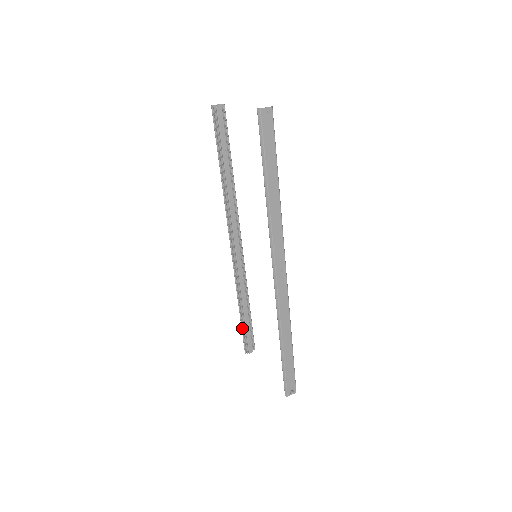
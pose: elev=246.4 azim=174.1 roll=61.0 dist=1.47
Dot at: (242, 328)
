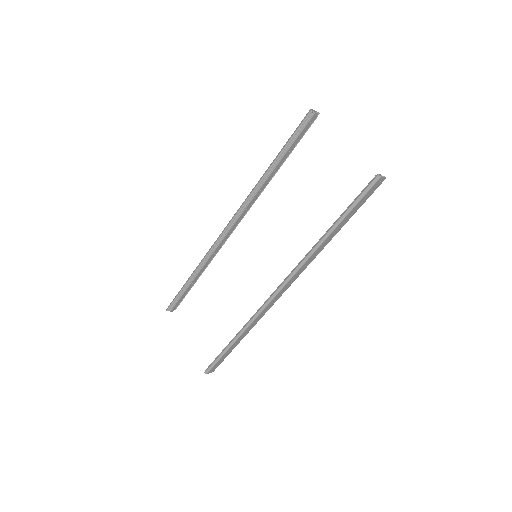
Dot at: (181, 291)
